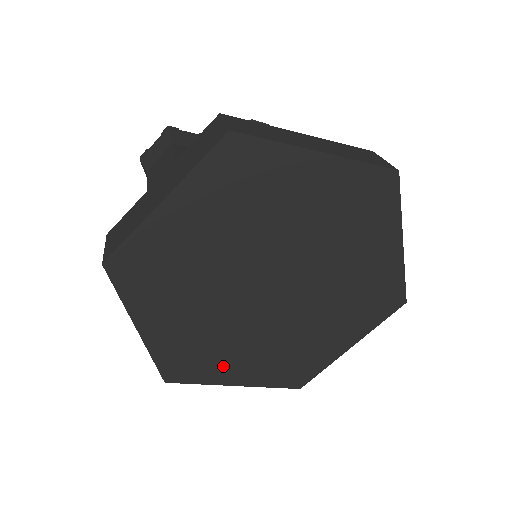
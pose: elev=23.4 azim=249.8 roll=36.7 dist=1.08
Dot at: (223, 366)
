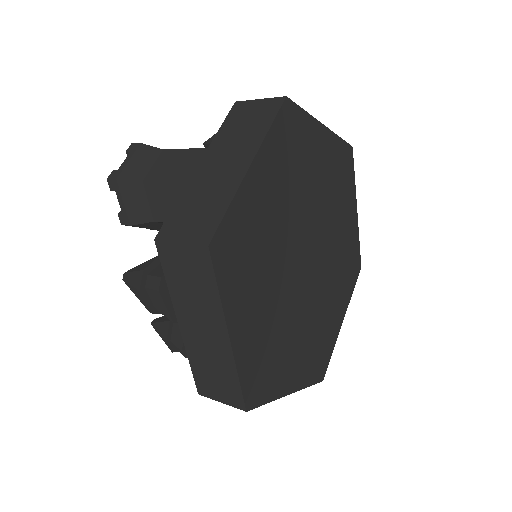
Dot at: (283, 369)
